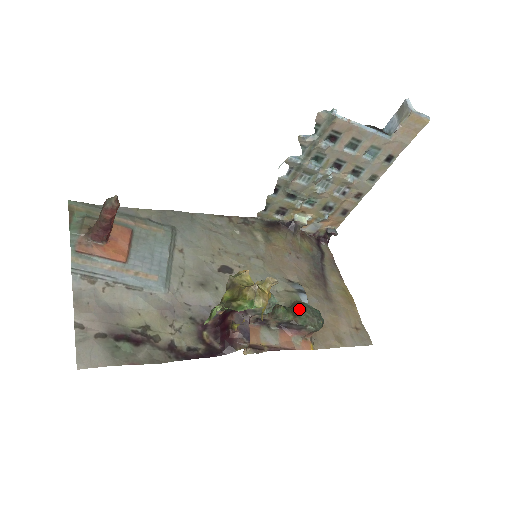
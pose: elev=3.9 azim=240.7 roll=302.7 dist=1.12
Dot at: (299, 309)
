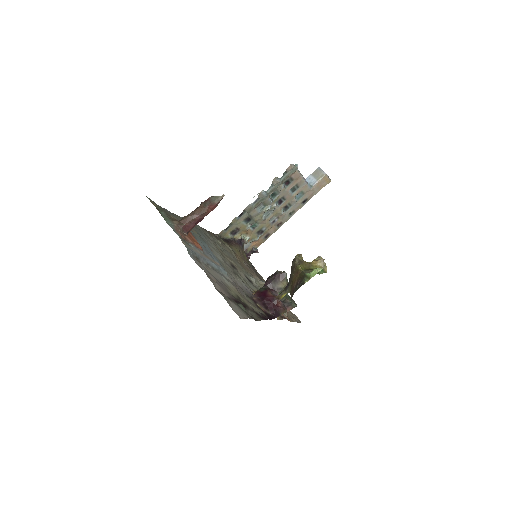
Dot at: occluded
